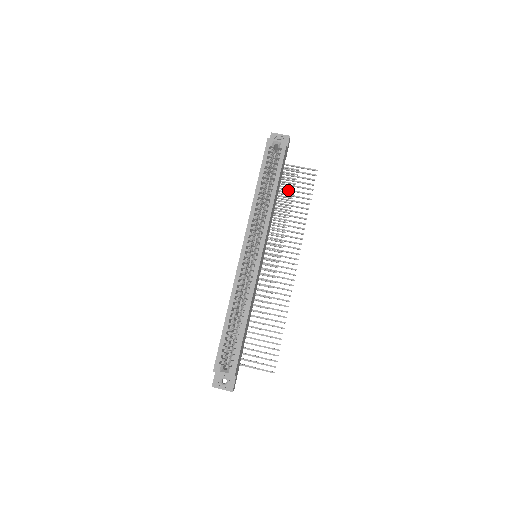
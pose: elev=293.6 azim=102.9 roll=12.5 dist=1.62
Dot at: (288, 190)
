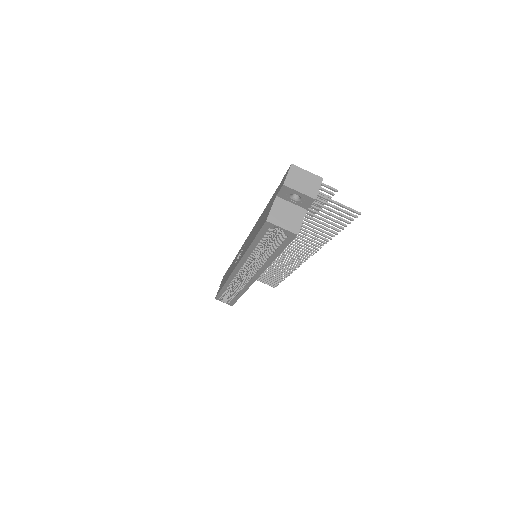
Dot at: occluded
